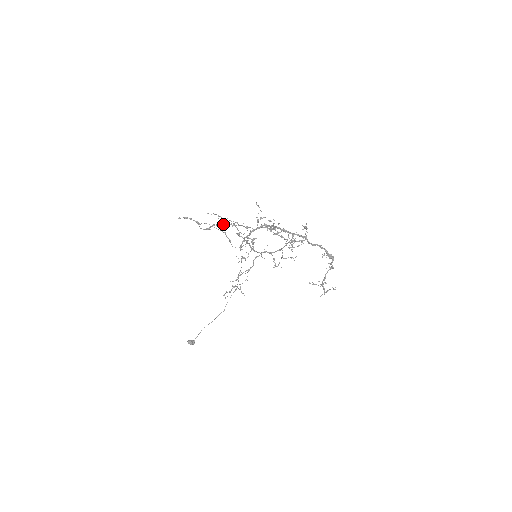
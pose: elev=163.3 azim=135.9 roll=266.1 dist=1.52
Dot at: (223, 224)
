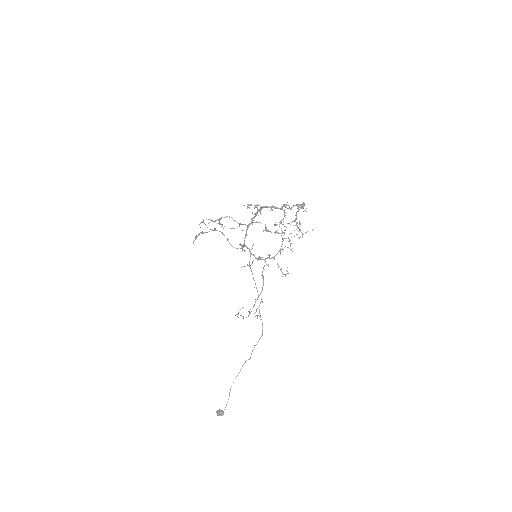
Dot at: (217, 219)
